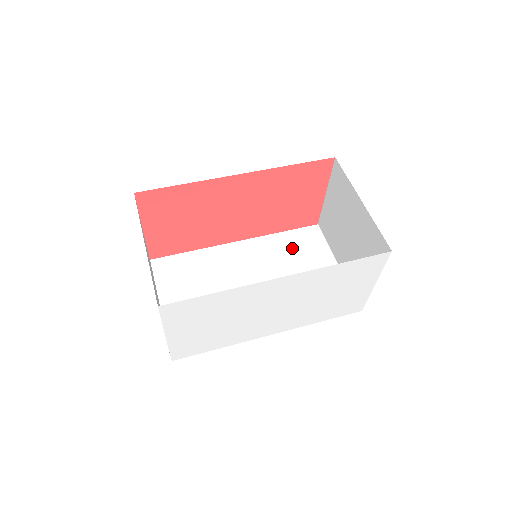
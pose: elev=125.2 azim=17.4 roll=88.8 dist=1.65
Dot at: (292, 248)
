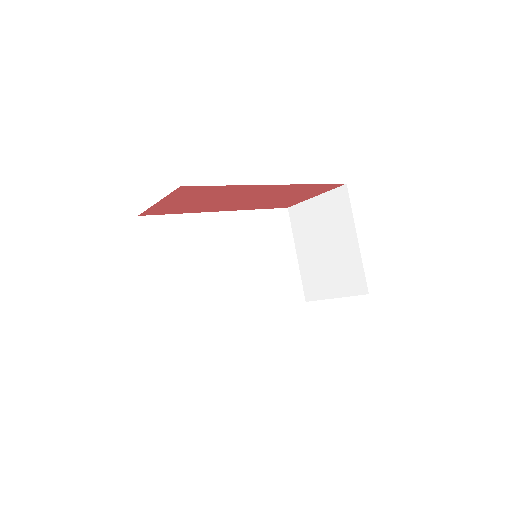
Dot at: (265, 230)
